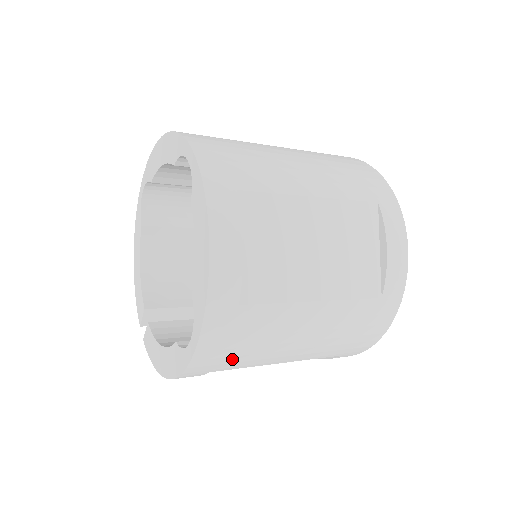
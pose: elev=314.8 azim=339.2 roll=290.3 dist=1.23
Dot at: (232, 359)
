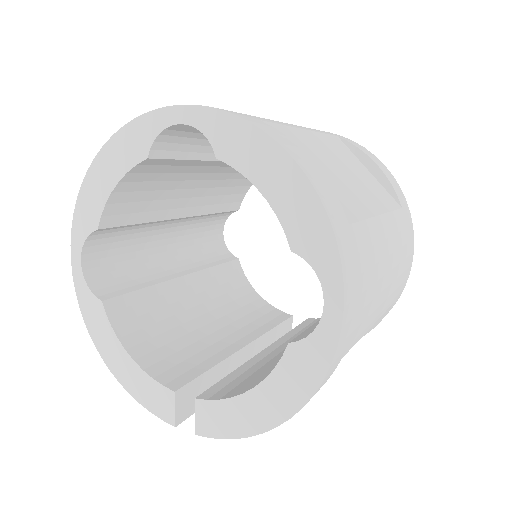
Dot at: (359, 317)
